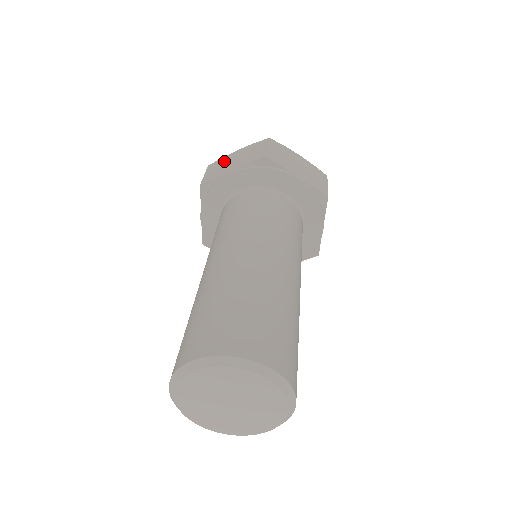
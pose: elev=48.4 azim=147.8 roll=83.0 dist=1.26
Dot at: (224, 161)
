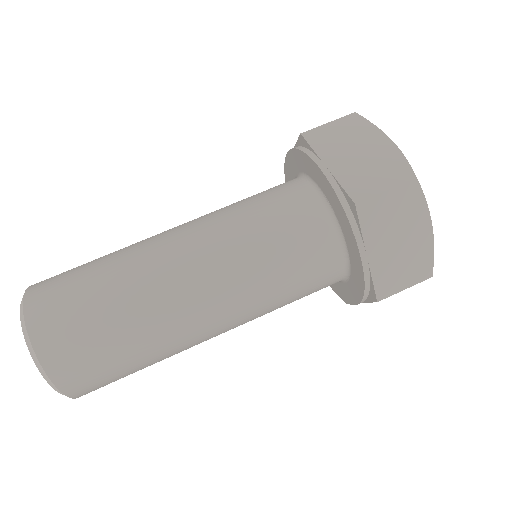
Dot at: occluded
